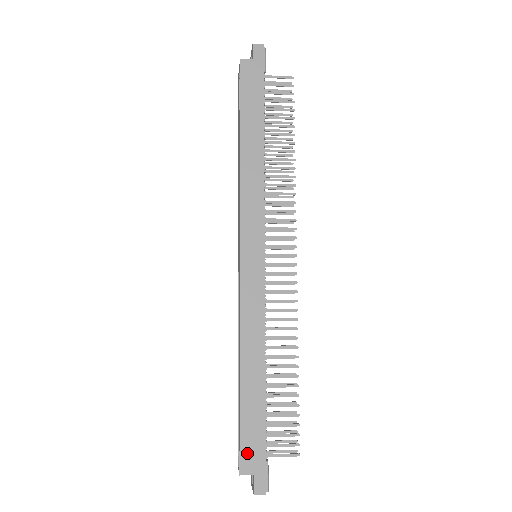
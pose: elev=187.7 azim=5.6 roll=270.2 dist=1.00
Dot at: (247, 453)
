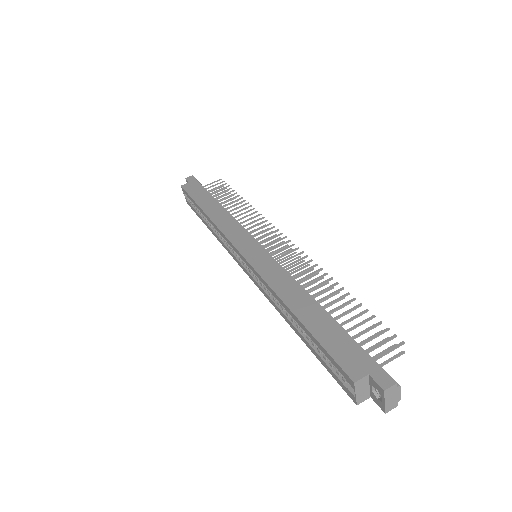
Dot at: (346, 361)
